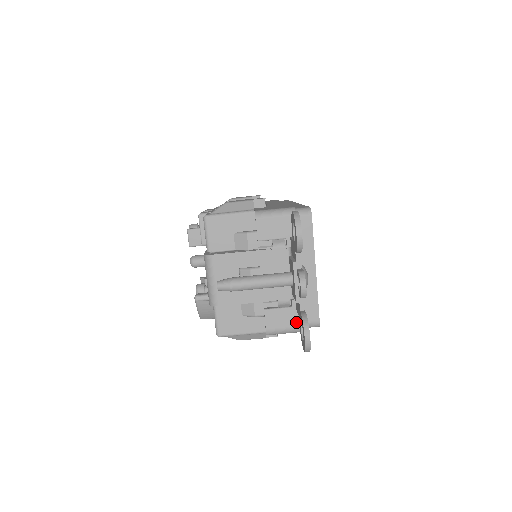
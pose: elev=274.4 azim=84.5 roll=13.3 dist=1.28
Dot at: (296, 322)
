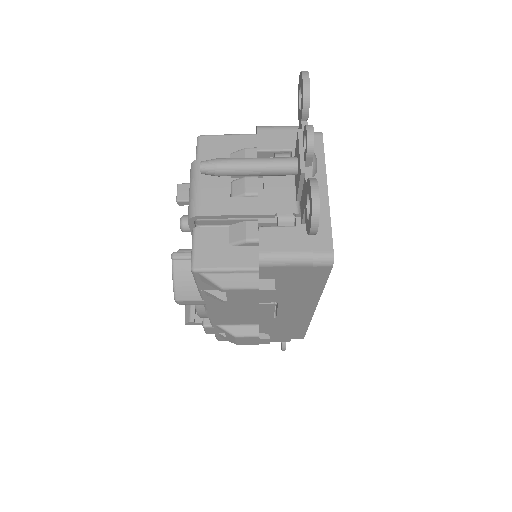
Dot at: (301, 245)
